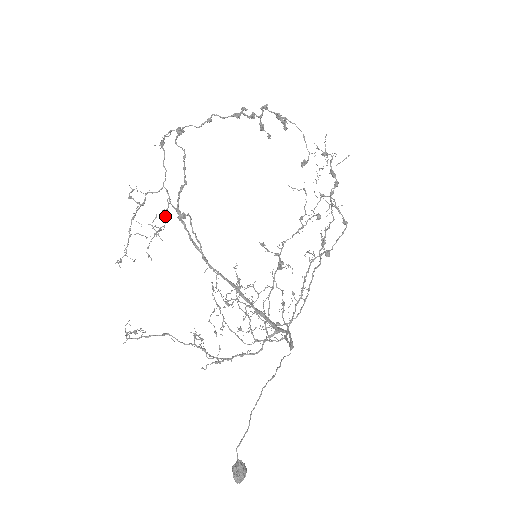
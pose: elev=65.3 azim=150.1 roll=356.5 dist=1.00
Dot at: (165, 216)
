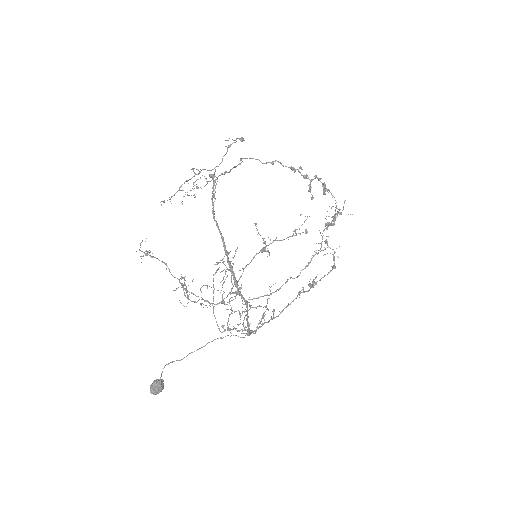
Dot at: (206, 184)
